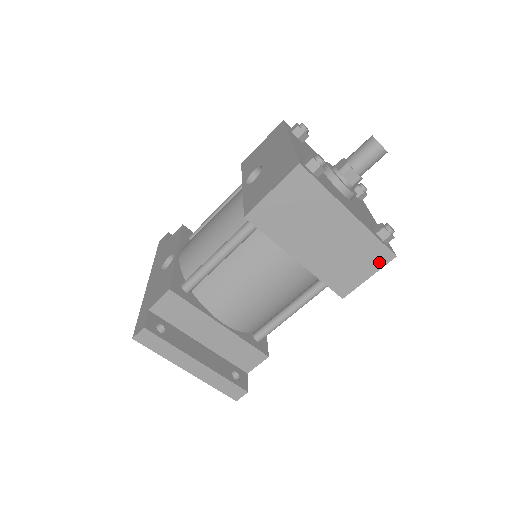
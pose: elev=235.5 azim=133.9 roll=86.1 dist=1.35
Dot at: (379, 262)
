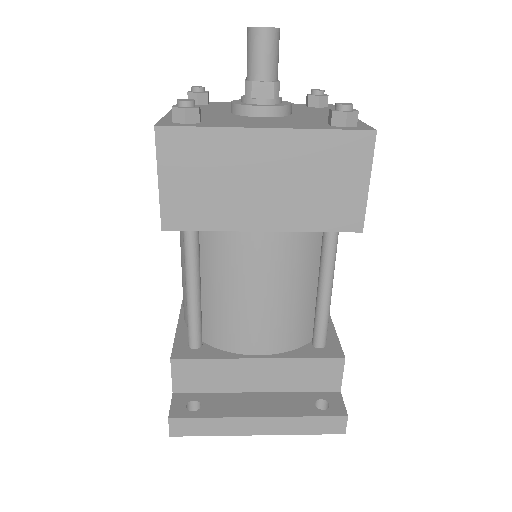
Dot at: (362, 155)
